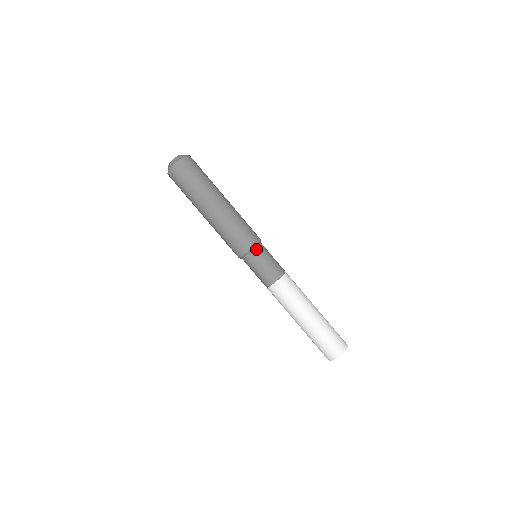
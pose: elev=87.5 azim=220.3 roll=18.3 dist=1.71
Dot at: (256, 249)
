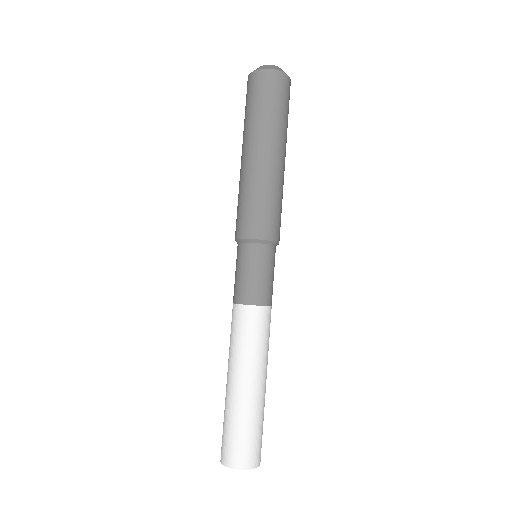
Dot at: (273, 247)
